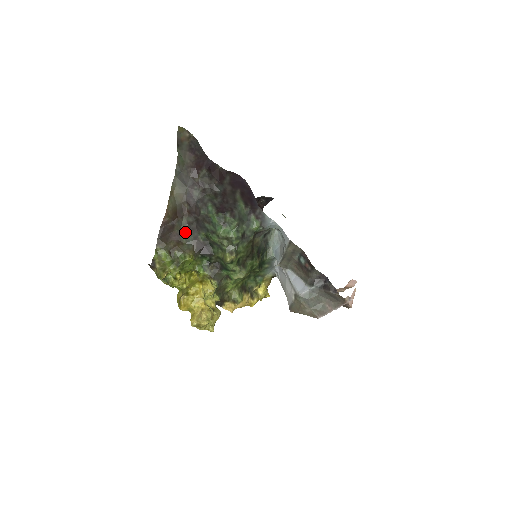
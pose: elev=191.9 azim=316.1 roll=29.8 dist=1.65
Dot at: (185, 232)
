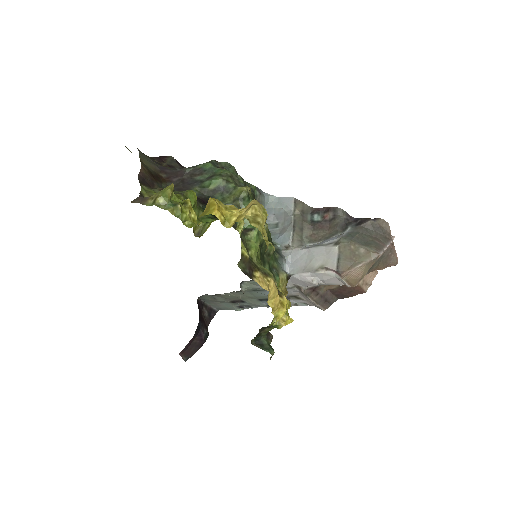
Dot at: occluded
